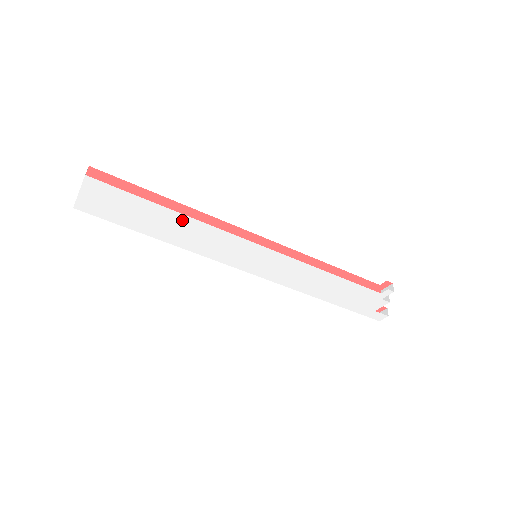
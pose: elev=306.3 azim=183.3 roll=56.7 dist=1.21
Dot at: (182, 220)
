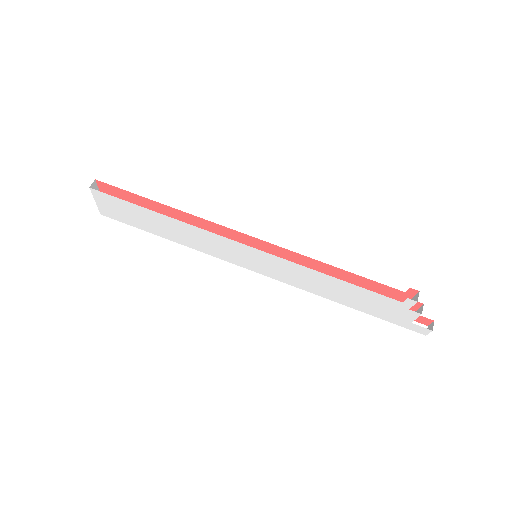
Dot at: (173, 222)
